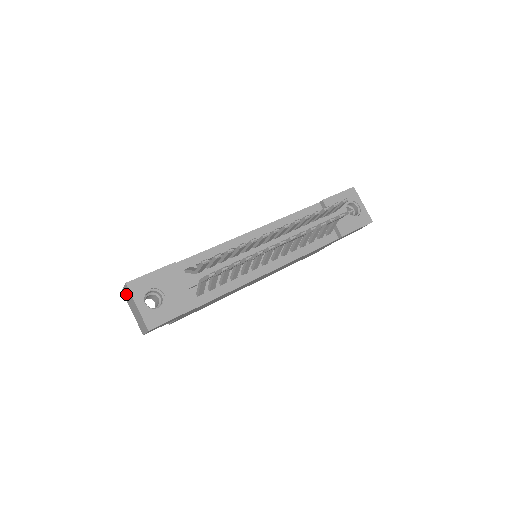
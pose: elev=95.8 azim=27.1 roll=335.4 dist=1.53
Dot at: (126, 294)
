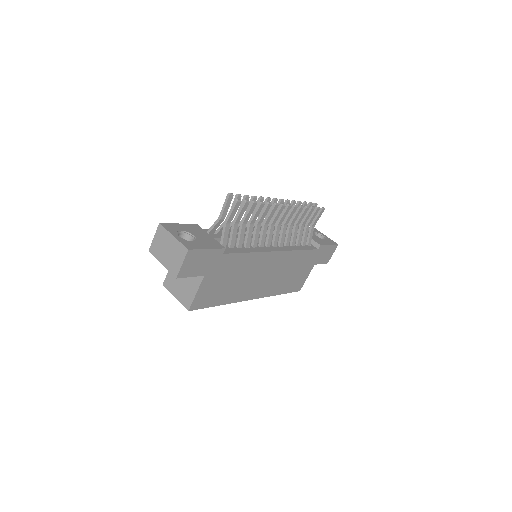
Dot at: (156, 243)
